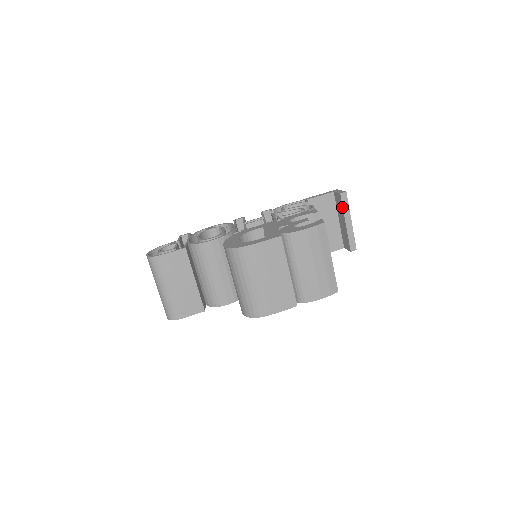
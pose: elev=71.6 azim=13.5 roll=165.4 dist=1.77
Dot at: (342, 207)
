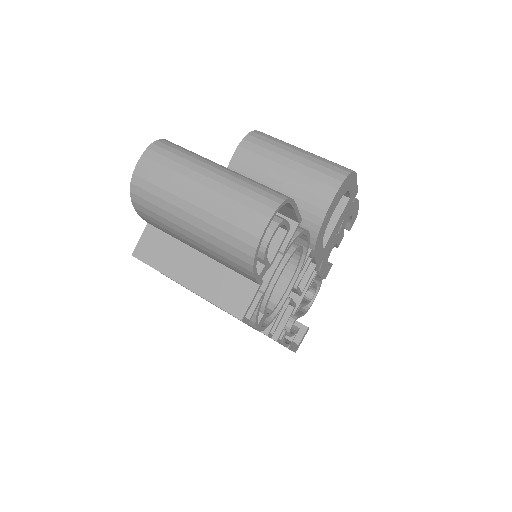
Dot at: occluded
